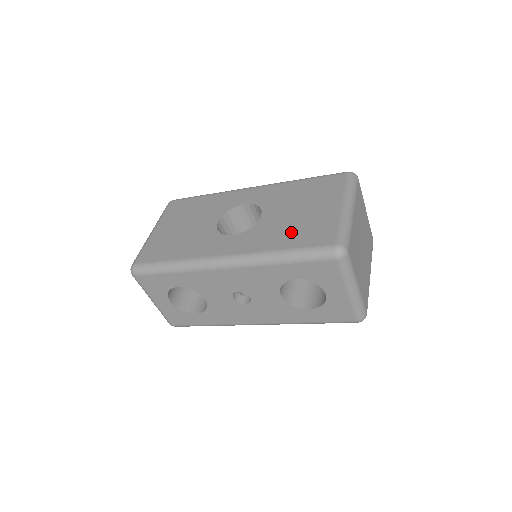
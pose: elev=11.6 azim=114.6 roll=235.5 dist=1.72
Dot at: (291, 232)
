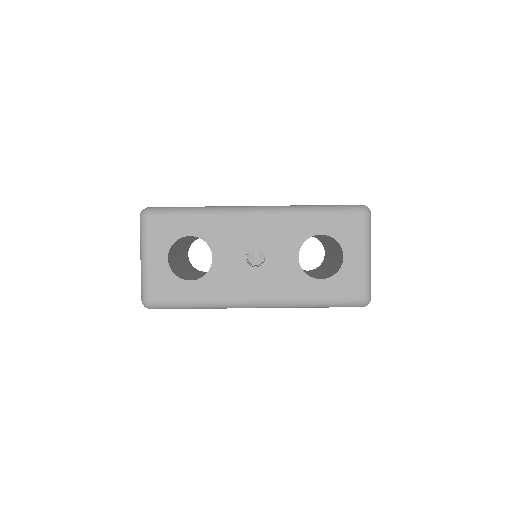
Dot at: occluded
